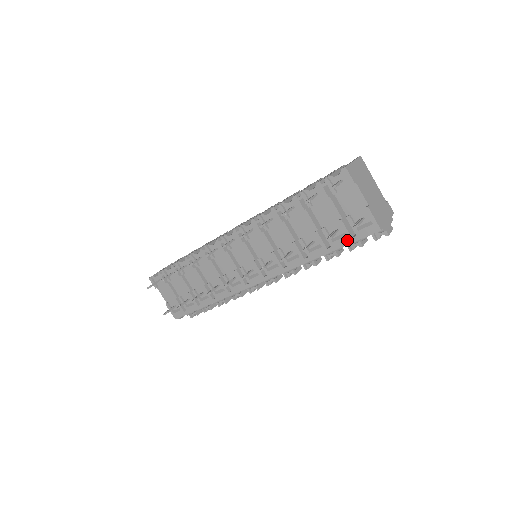
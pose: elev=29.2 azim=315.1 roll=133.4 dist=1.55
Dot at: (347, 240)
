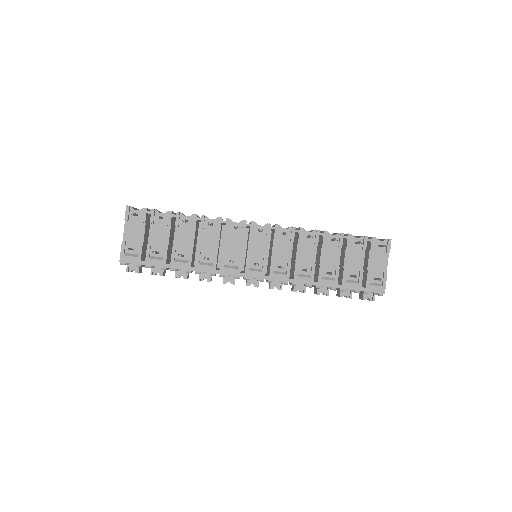
Dot at: (357, 287)
